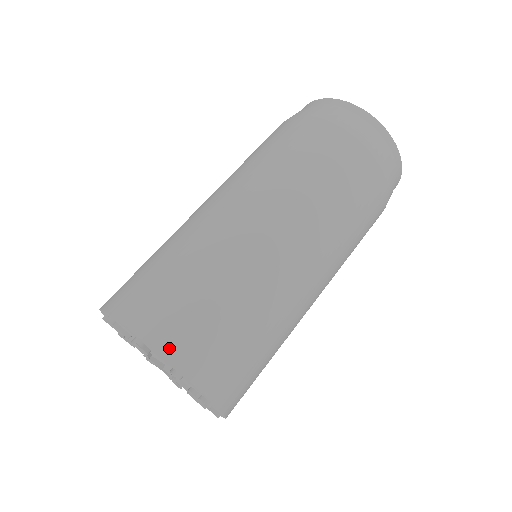
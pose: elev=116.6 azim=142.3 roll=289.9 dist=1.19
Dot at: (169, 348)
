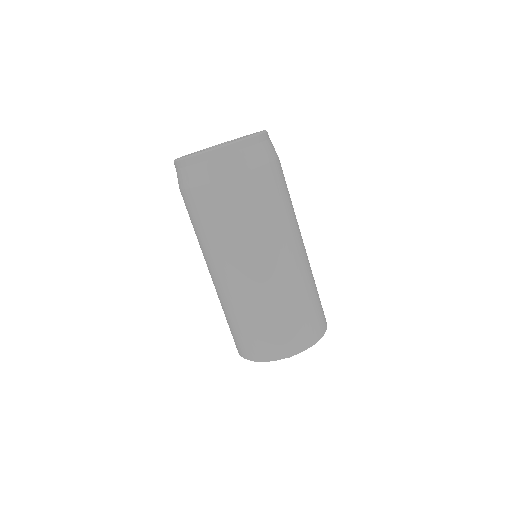
Dot at: (275, 355)
